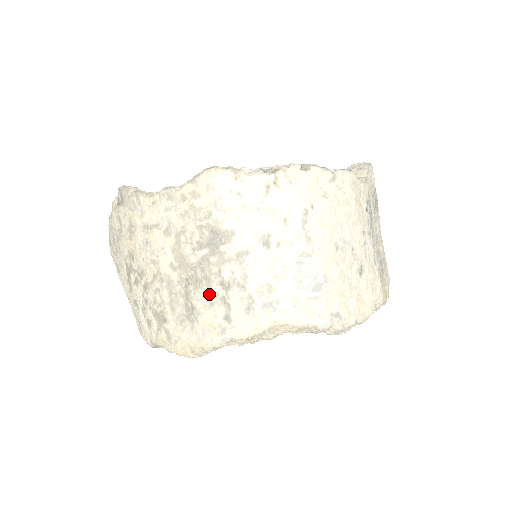
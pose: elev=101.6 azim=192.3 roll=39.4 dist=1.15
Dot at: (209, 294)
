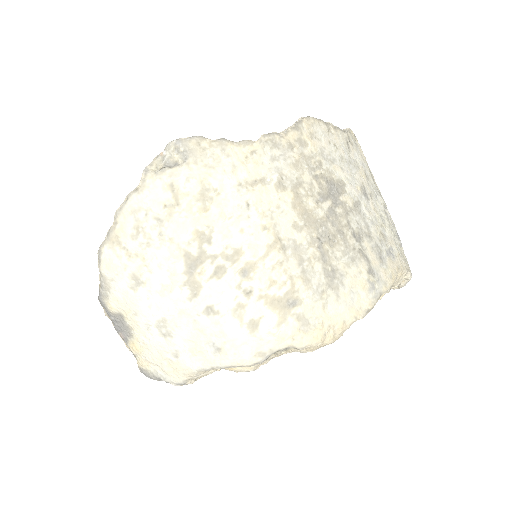
Dot at: (347, 249)
